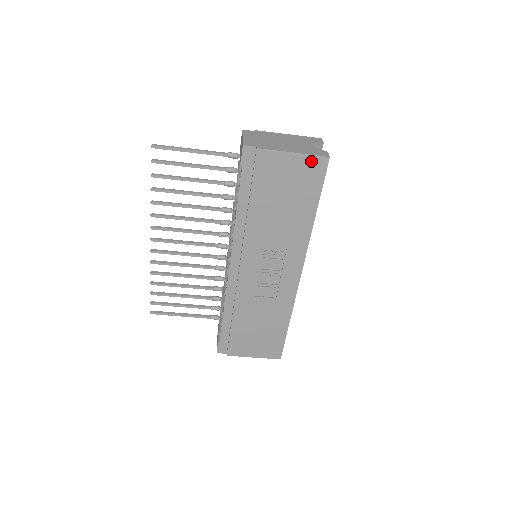
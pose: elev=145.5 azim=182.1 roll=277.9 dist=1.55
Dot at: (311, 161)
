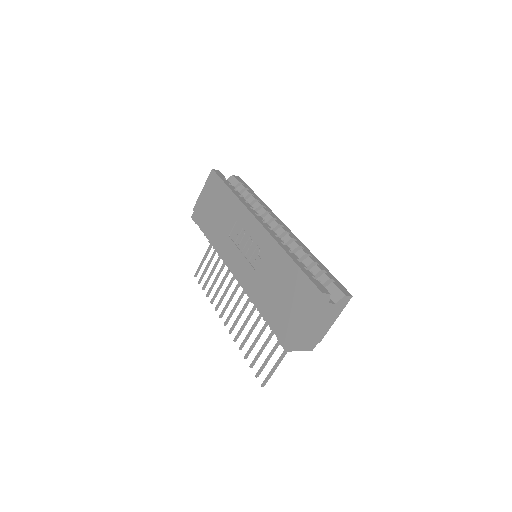
Dot at: (209, 181)
